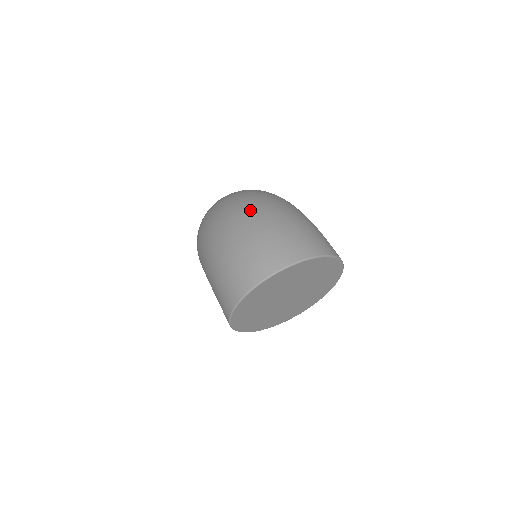
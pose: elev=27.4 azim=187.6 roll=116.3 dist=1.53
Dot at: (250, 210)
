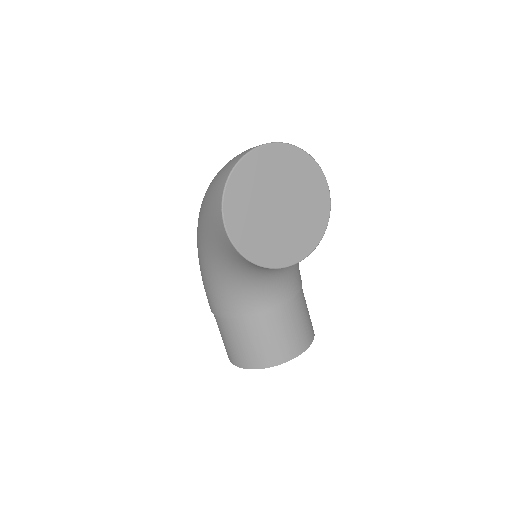
Dot at: occluded
